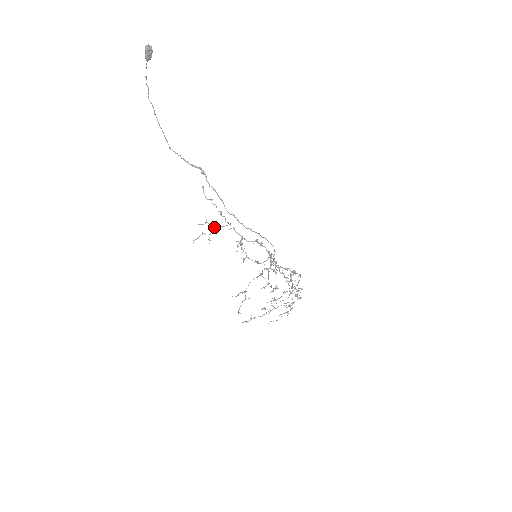
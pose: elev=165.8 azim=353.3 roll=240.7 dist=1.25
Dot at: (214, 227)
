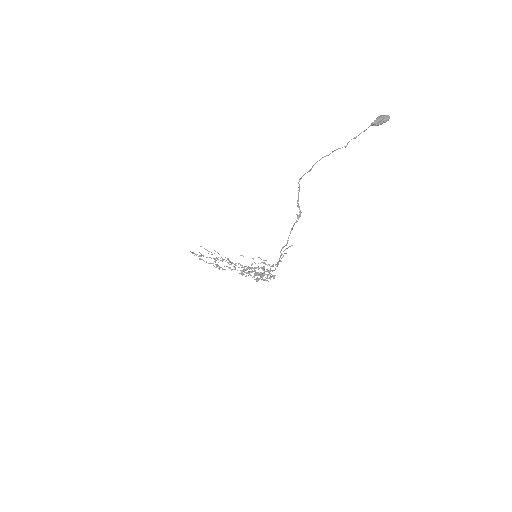
Dot at: occluded
